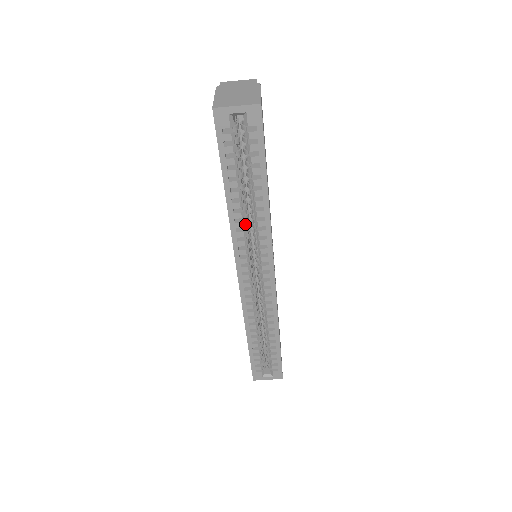
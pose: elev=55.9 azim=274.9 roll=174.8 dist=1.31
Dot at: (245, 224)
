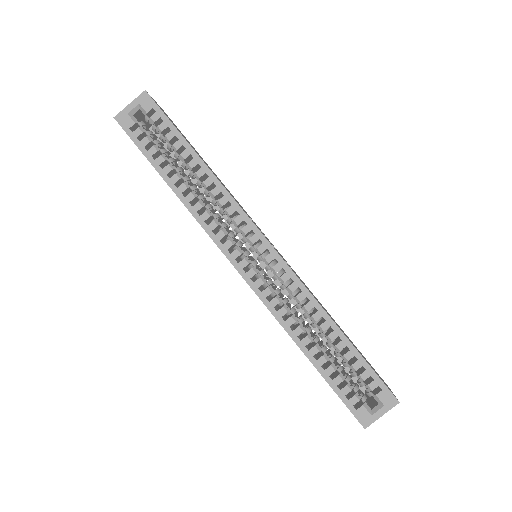
Dot at: (203, 204)
